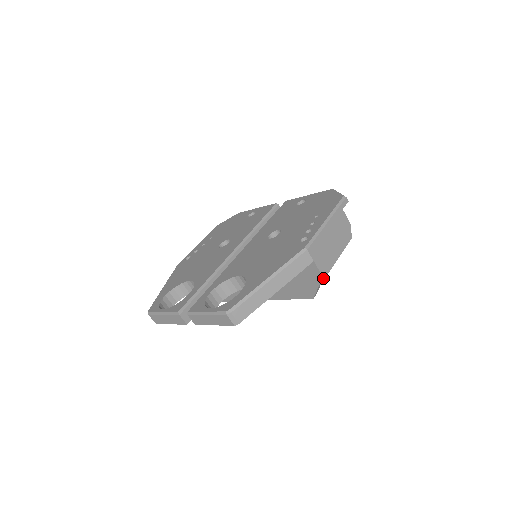
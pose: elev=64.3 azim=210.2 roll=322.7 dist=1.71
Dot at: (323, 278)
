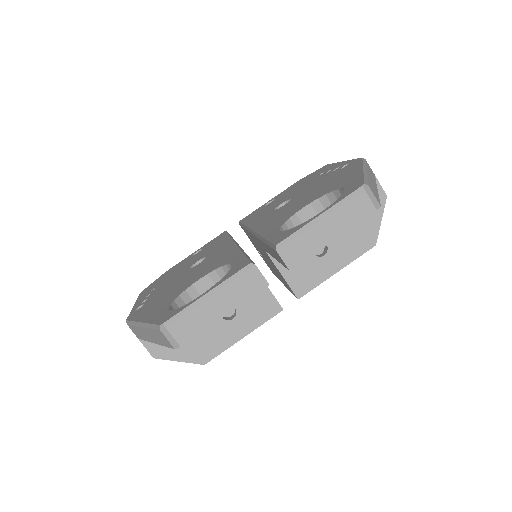
Dot at: occluded
